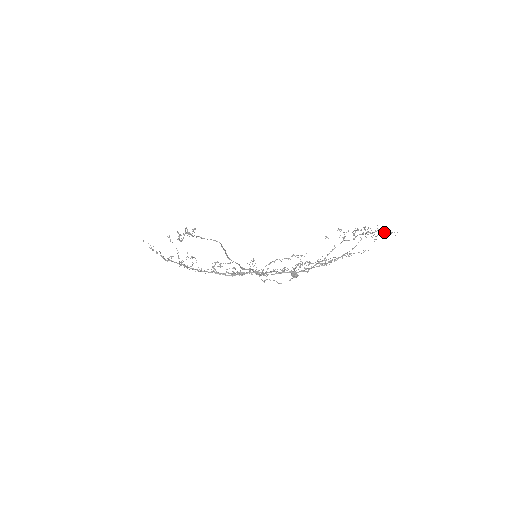
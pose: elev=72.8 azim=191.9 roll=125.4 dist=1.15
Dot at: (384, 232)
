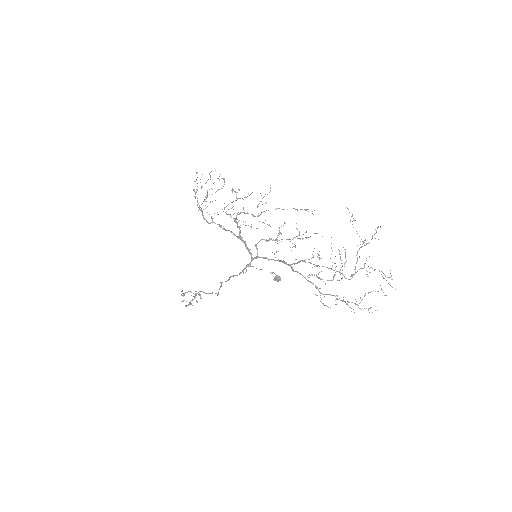
Dot at: (385, 275)
